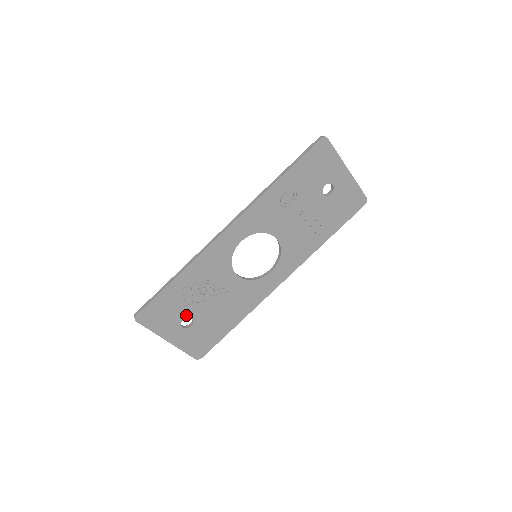
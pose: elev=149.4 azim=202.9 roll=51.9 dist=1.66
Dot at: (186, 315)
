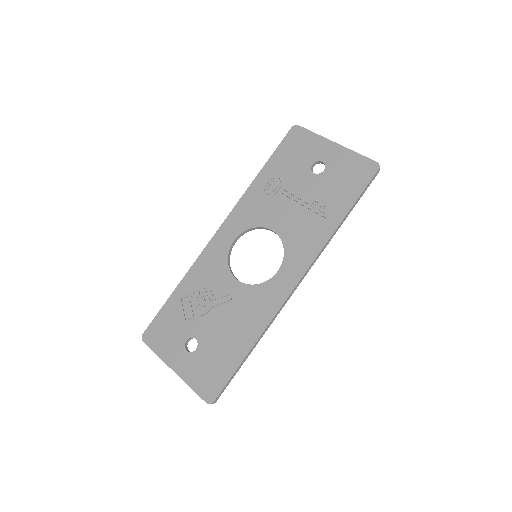
Dot at: (189, 334)
